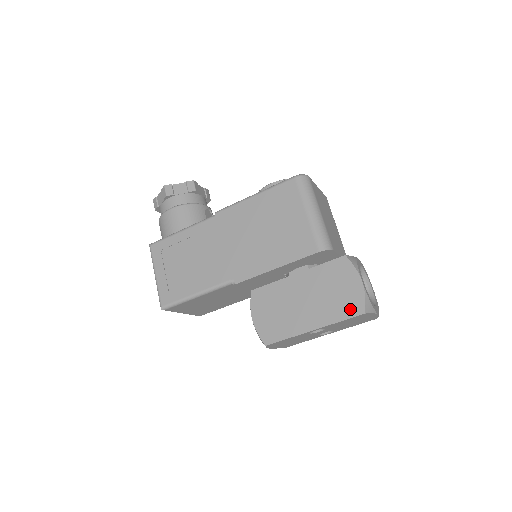
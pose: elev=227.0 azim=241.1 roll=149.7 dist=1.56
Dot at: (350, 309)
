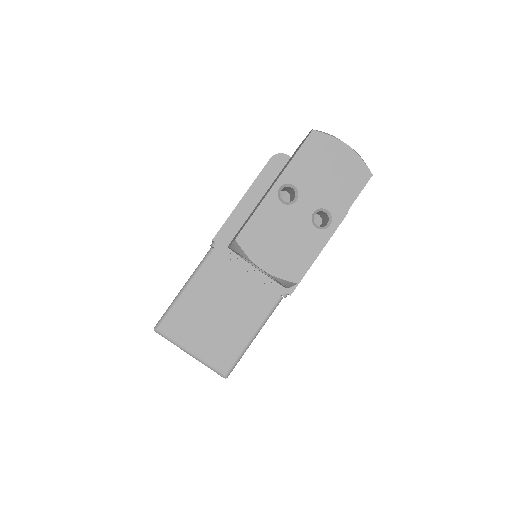
Dot at: occluded
